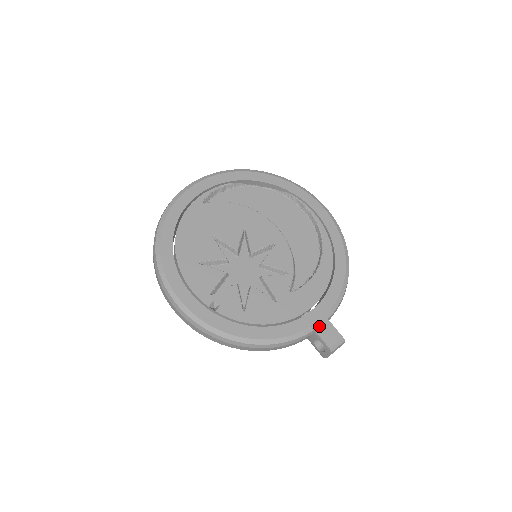
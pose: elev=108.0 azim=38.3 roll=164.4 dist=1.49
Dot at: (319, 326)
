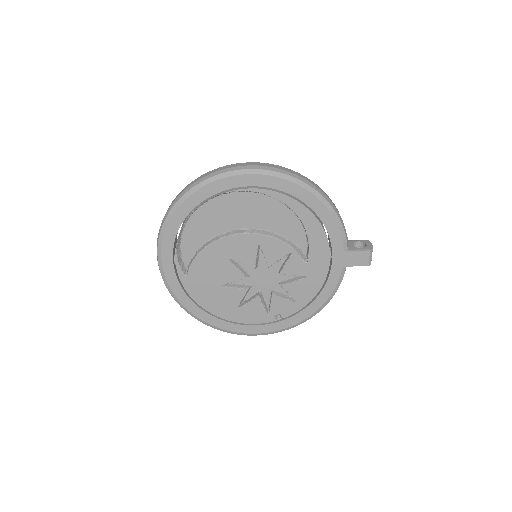
Dot at: (347, 261)
